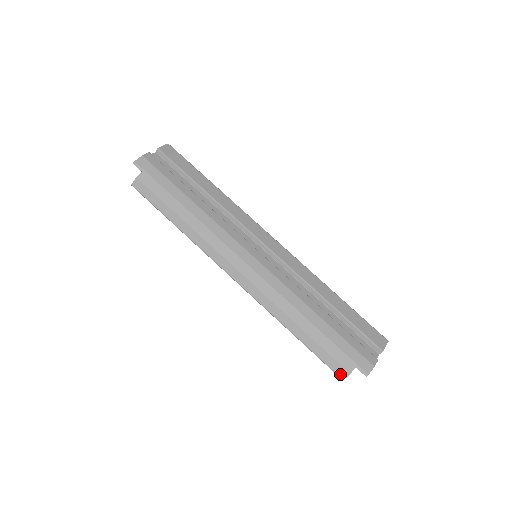
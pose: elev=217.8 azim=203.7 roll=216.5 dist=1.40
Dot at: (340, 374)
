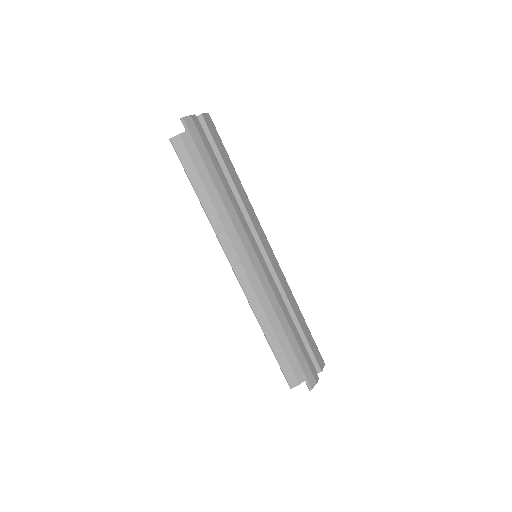
Dot at: (291, 383)
